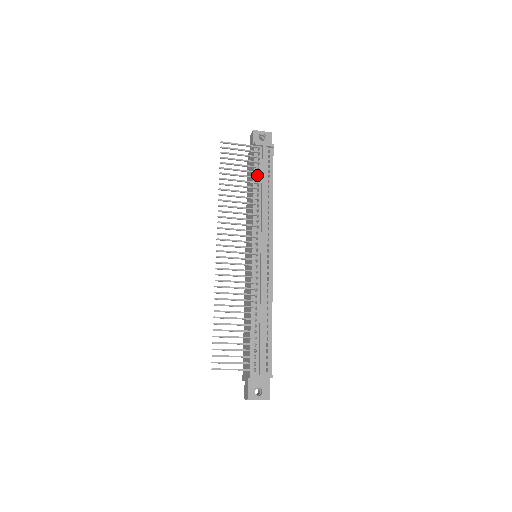
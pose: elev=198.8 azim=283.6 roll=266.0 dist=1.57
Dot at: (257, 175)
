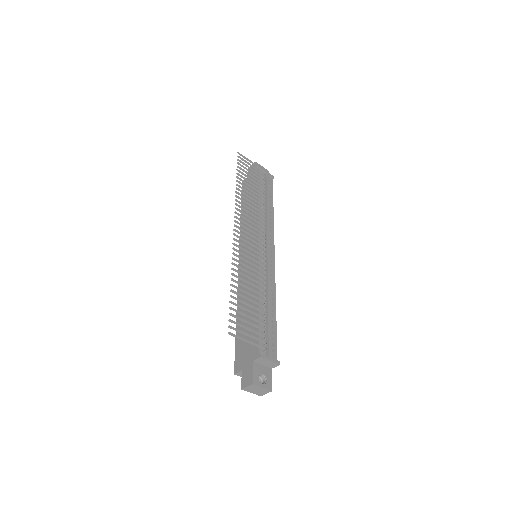
Dot at: (262, 191)
